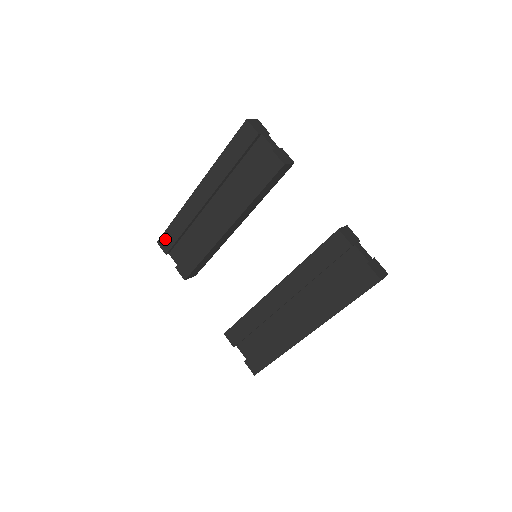
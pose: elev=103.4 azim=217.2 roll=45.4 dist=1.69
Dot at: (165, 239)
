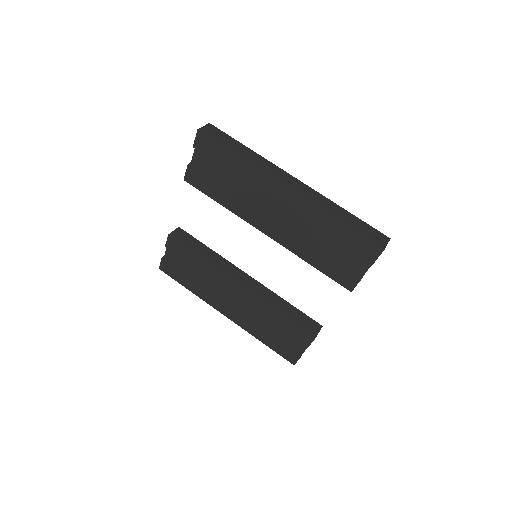
Dot at: (209, 144)
